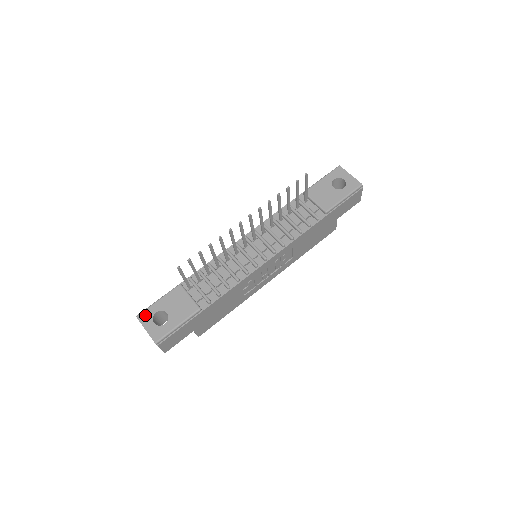
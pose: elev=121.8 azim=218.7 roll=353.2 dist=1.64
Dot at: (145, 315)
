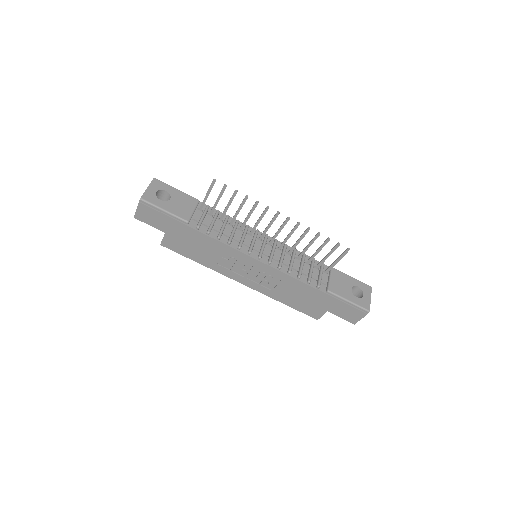
Dot at: (159, 183)
